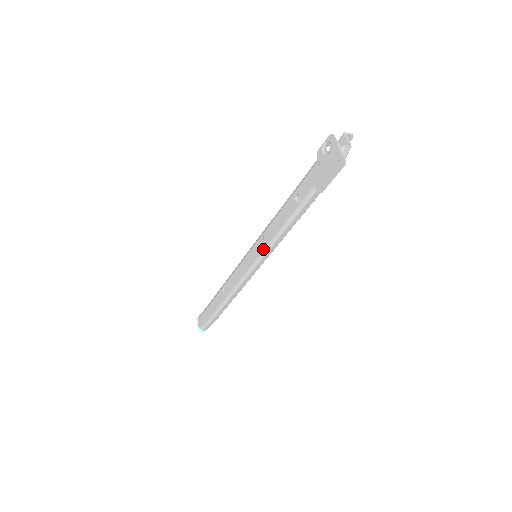
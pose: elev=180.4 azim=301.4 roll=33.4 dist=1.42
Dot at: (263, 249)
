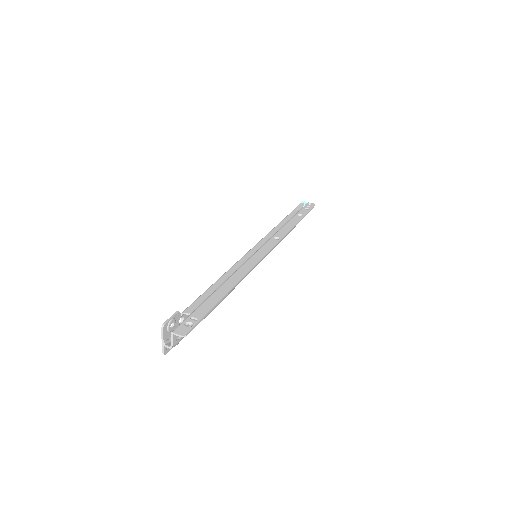
Dot at: occluded
